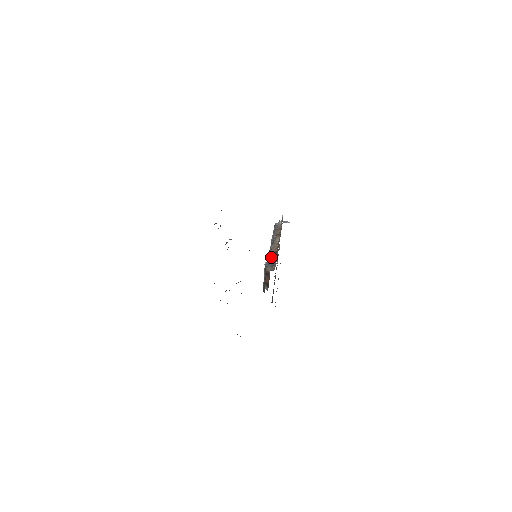
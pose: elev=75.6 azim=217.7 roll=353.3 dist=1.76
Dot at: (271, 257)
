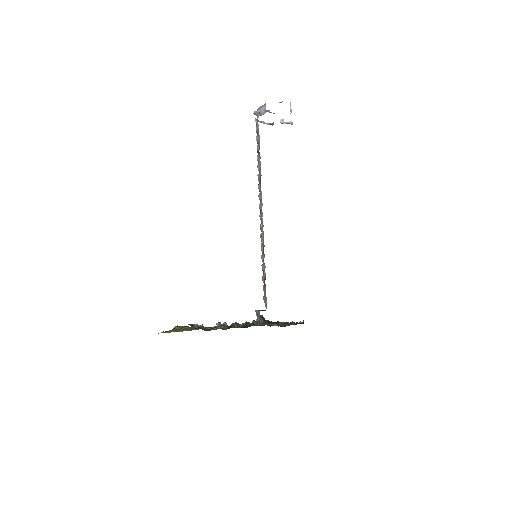
Dot at: (263, 265)
